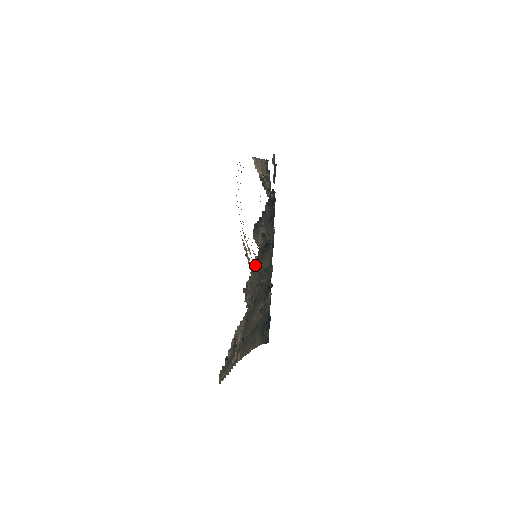
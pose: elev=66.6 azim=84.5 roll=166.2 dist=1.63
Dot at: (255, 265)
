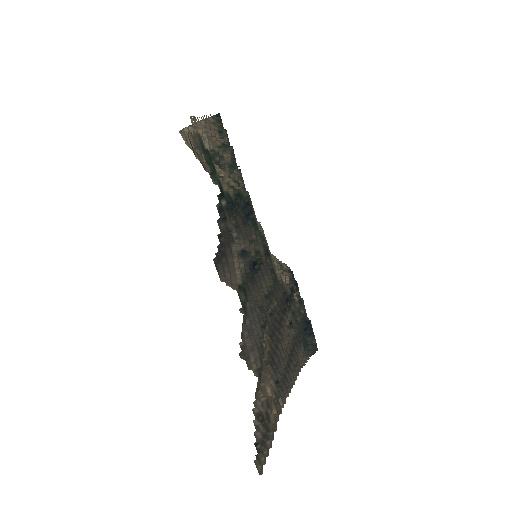
Dot at: occluded
